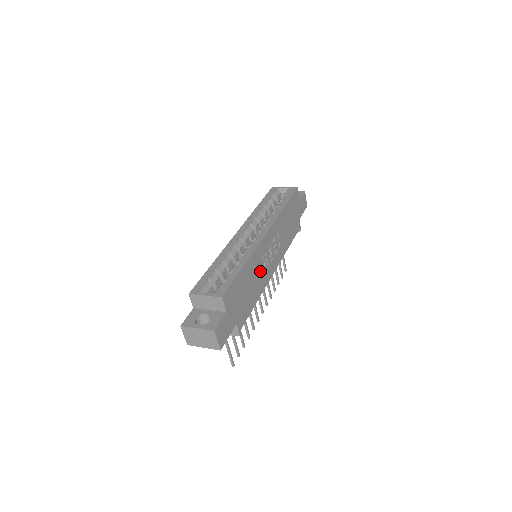
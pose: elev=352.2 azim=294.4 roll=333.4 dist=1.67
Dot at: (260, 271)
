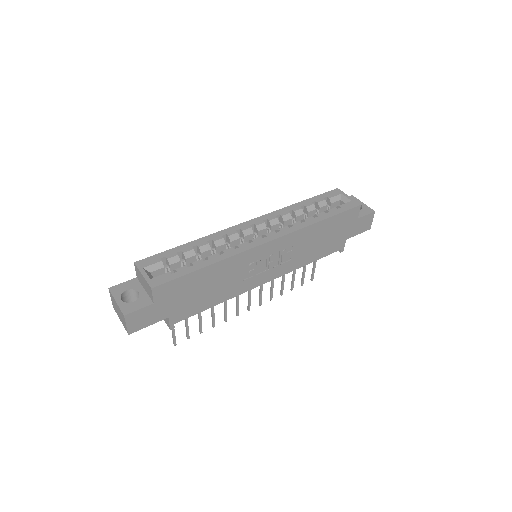
Dot at: (238, 277)
